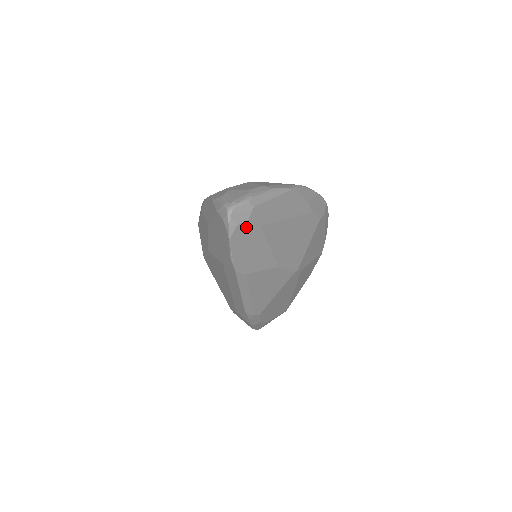
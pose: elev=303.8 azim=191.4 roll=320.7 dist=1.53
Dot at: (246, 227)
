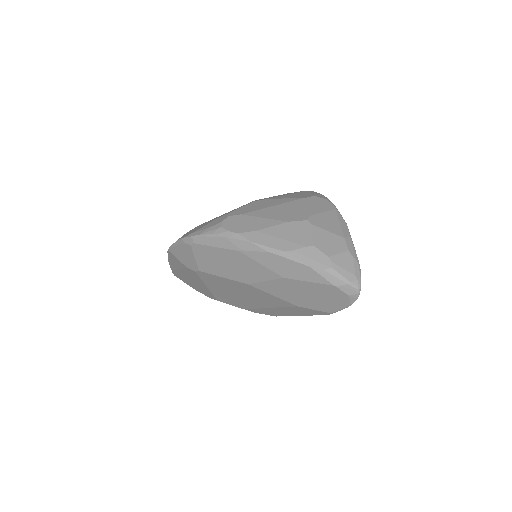
Dot at: occluded
